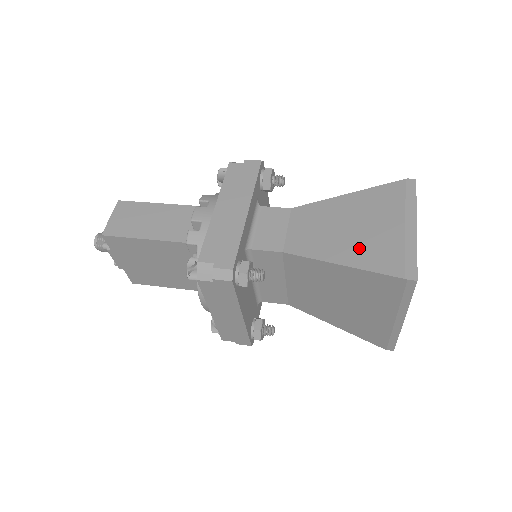
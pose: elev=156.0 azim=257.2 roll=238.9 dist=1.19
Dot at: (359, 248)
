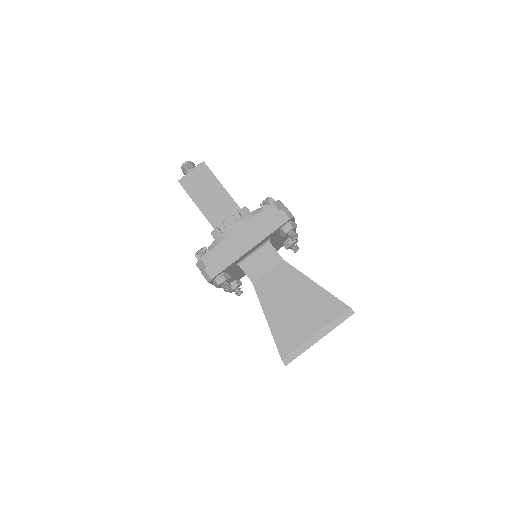
Dot at: (283, 322)
